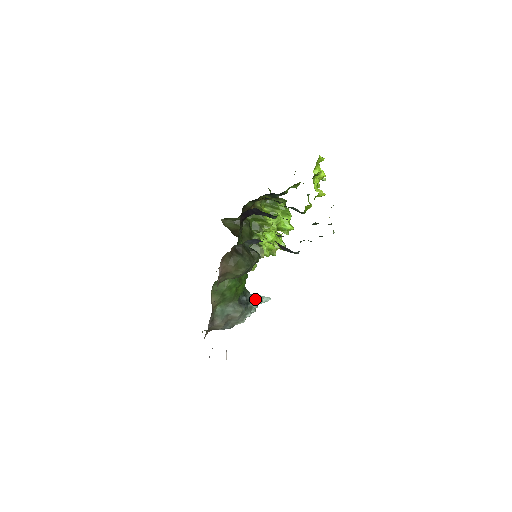
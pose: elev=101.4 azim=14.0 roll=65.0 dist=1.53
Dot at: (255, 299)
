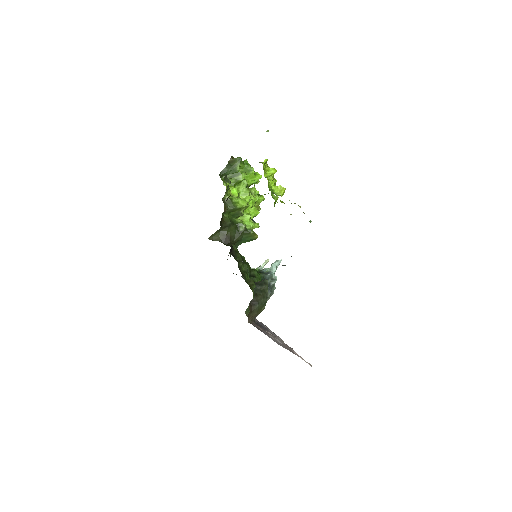
Dot at: (272, 275)
